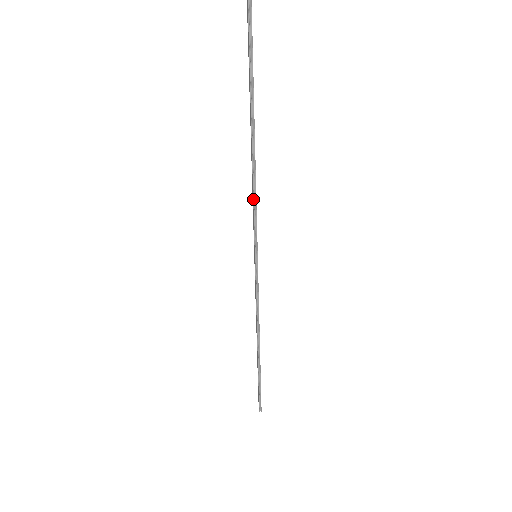
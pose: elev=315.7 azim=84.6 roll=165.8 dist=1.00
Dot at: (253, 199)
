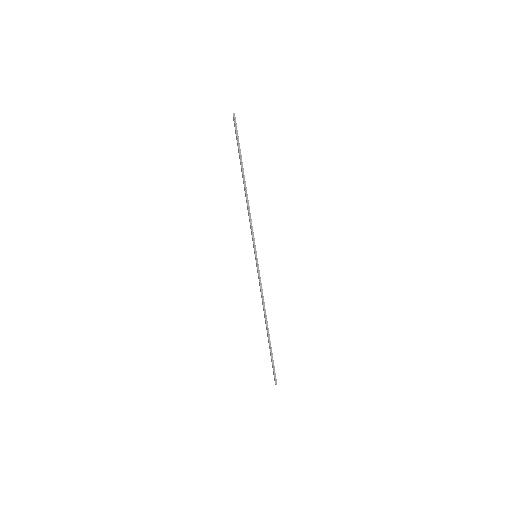
Dot at: (249, 217)
